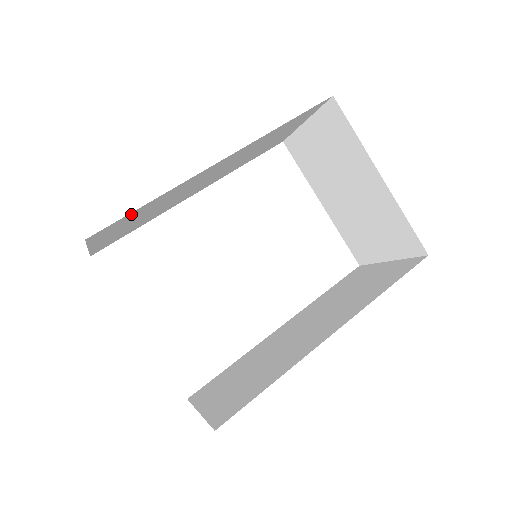
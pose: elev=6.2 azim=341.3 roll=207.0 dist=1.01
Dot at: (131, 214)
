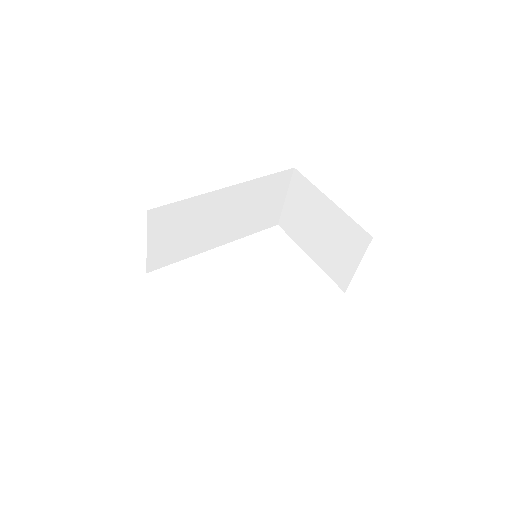
Dot at: (174, 207)
